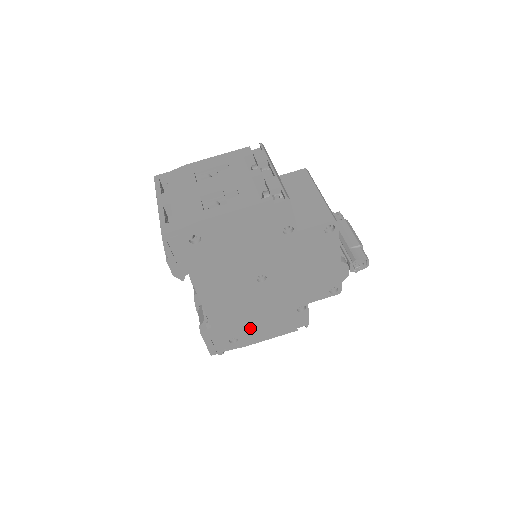
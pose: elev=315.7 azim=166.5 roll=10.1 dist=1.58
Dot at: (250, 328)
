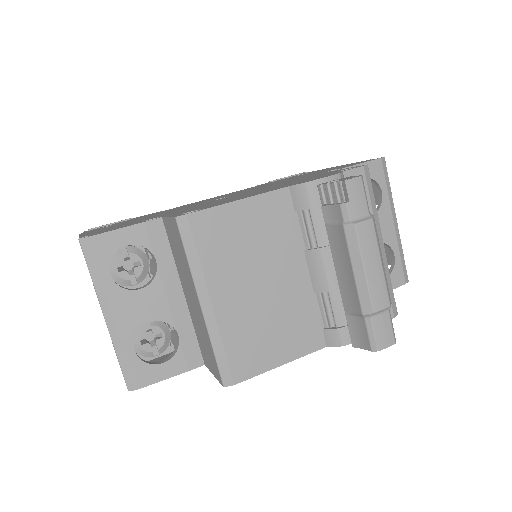
Dot at: occluded
